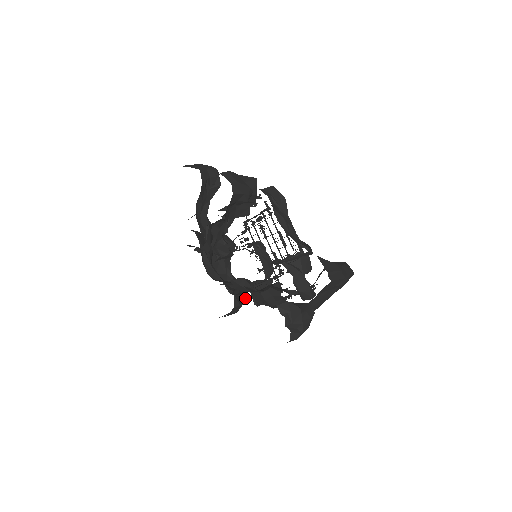
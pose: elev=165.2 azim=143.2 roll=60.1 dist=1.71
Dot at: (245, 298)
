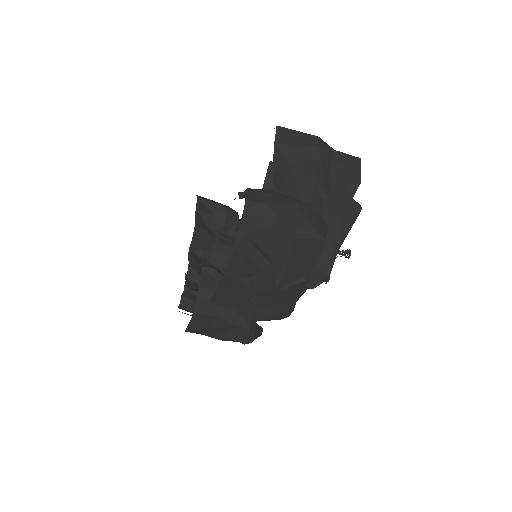
Dot at: occluded
